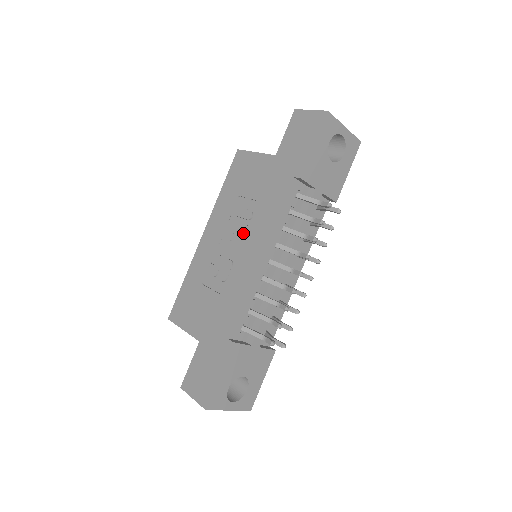
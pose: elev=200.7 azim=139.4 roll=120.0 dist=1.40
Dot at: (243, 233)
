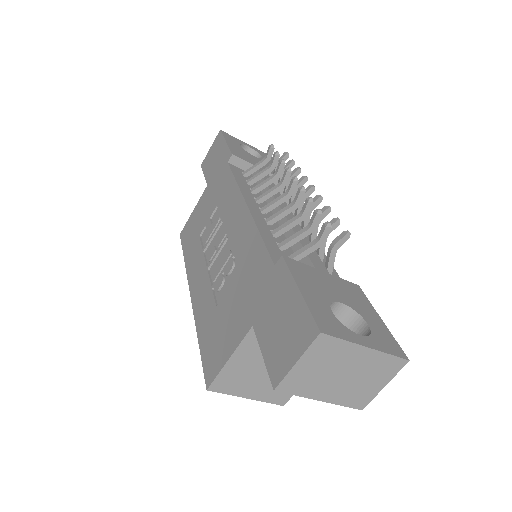
Dot at: (221, 232)
